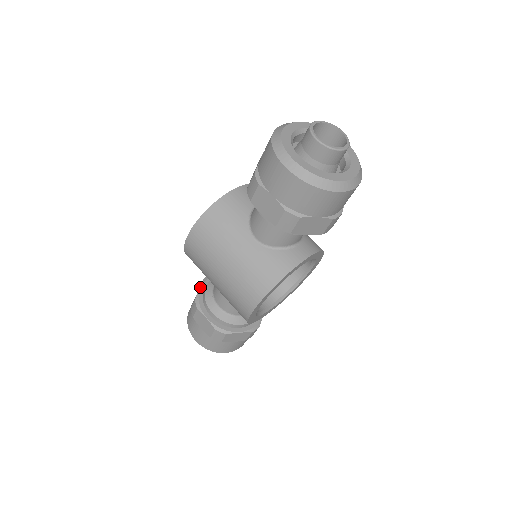
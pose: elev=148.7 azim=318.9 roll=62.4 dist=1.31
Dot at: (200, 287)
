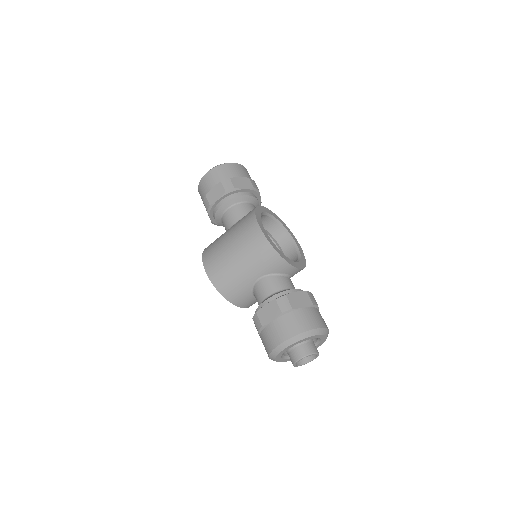
Dot at: occluded
